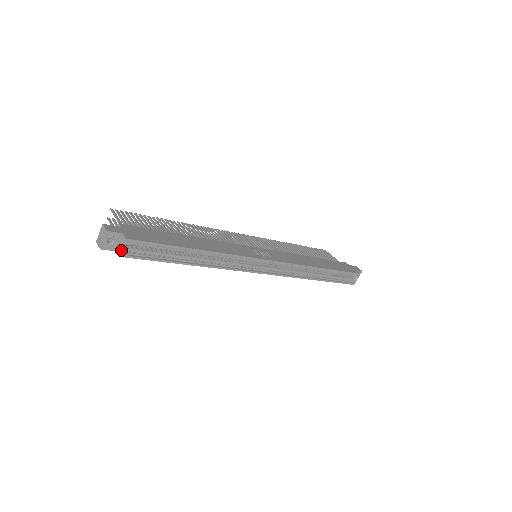
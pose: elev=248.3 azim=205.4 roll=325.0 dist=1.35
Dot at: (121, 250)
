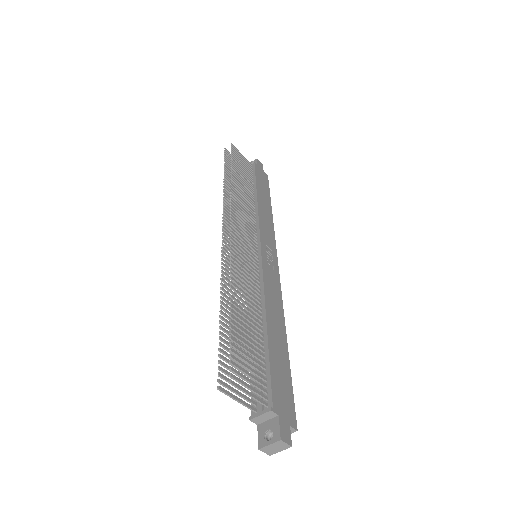
Dot at: occluded
